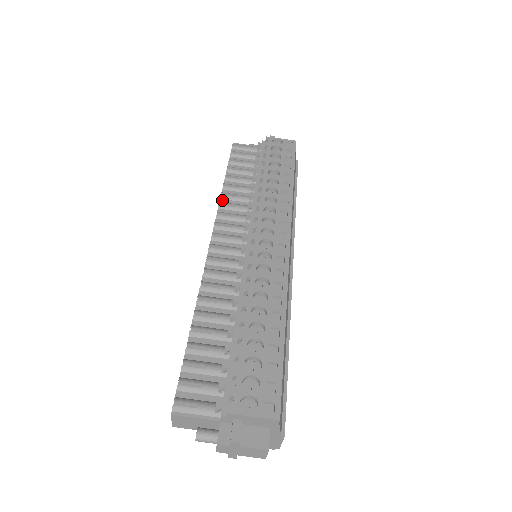
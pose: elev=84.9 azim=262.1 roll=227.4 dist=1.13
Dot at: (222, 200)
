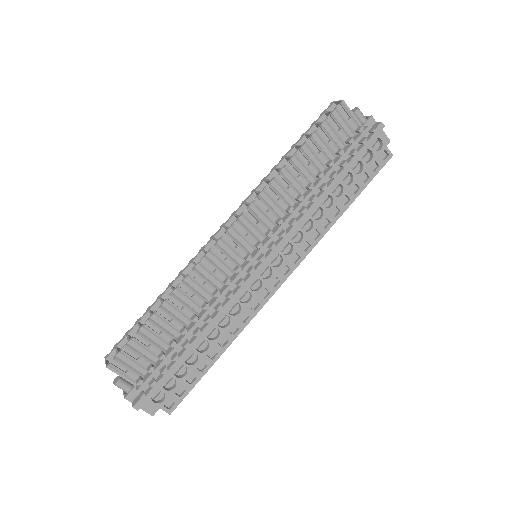
Dot at: (273, 182)
